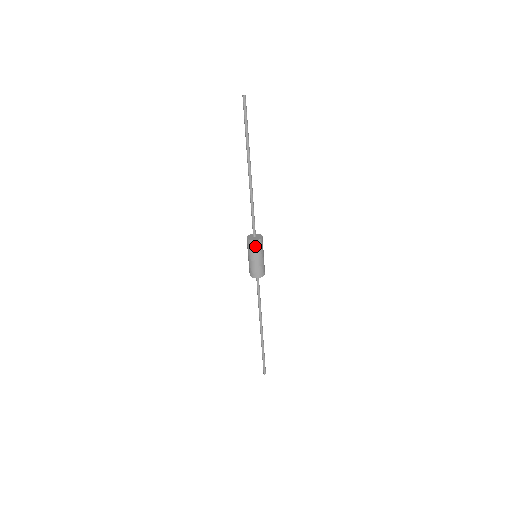
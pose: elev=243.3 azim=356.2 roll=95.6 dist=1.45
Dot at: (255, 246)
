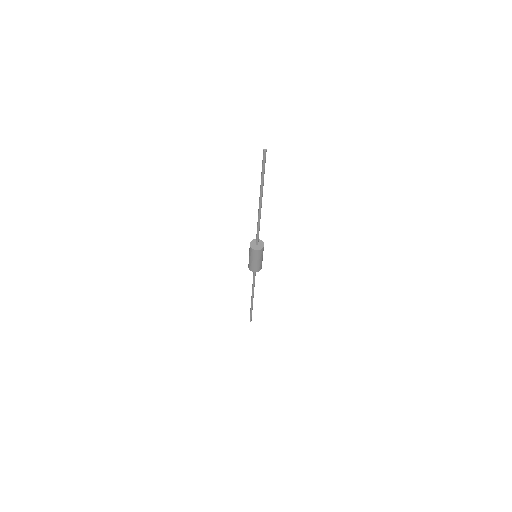
Dot at: (257, 254)
